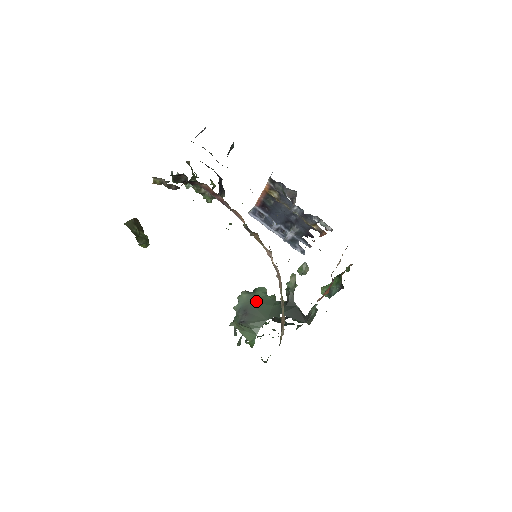
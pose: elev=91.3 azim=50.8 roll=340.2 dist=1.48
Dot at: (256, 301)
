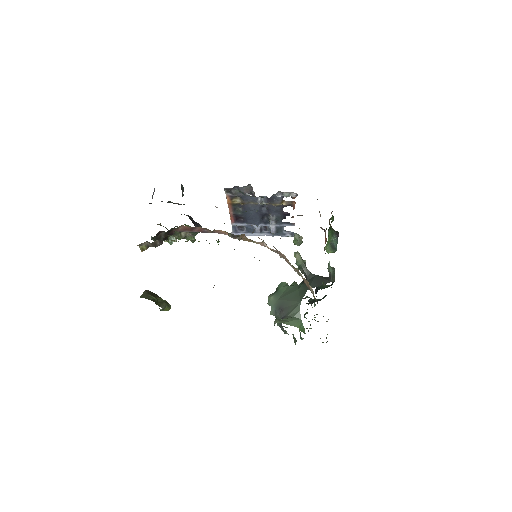
Dot at: (283, 296)
